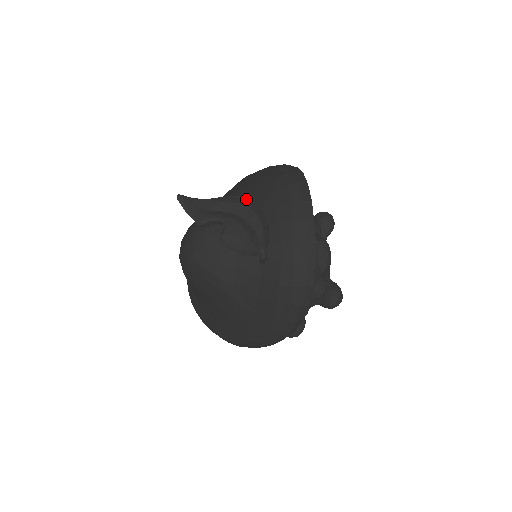
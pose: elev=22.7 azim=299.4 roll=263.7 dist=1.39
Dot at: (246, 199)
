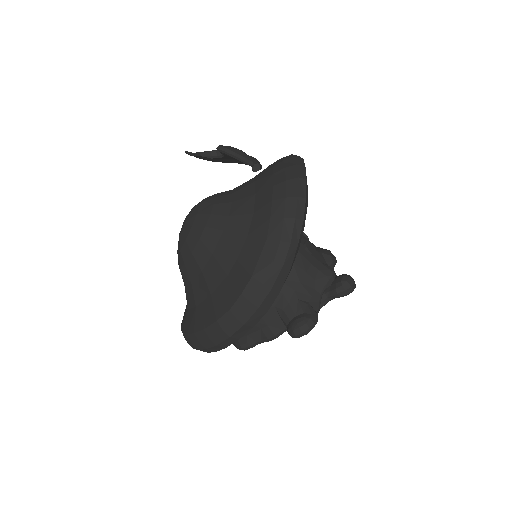
Dot at: occluded
